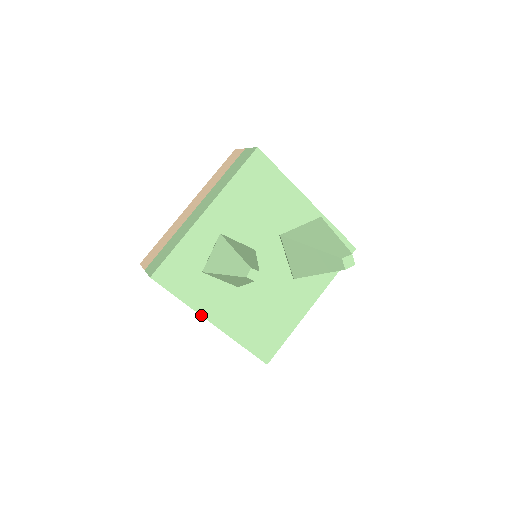
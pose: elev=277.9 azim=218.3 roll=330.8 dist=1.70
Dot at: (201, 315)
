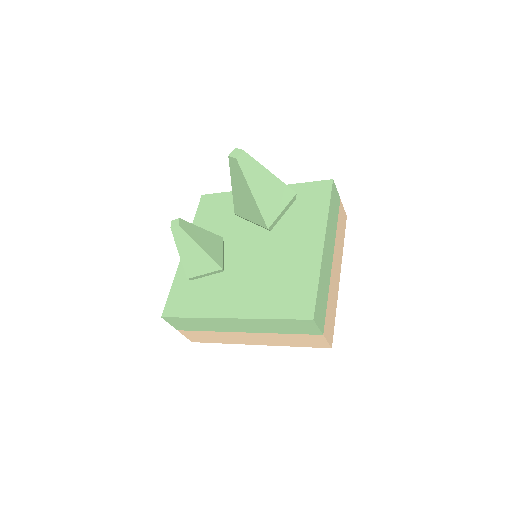
Dot at: (216, 318)
